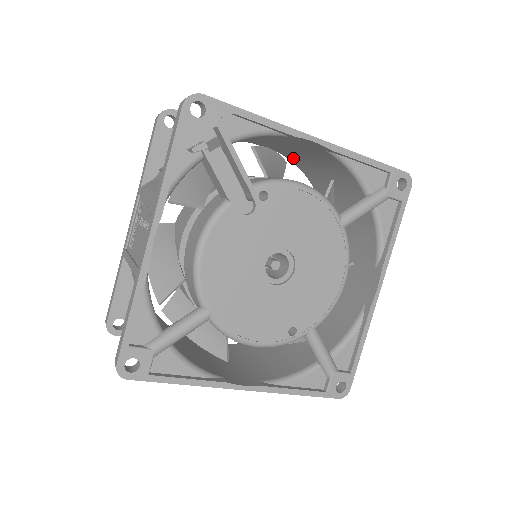
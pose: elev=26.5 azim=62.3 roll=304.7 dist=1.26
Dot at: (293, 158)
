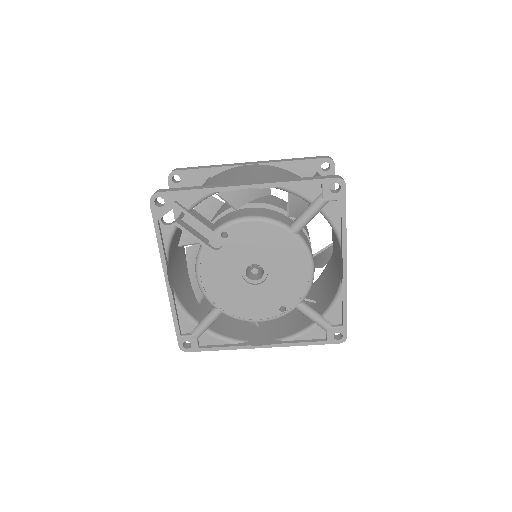
Dot at: occluded
